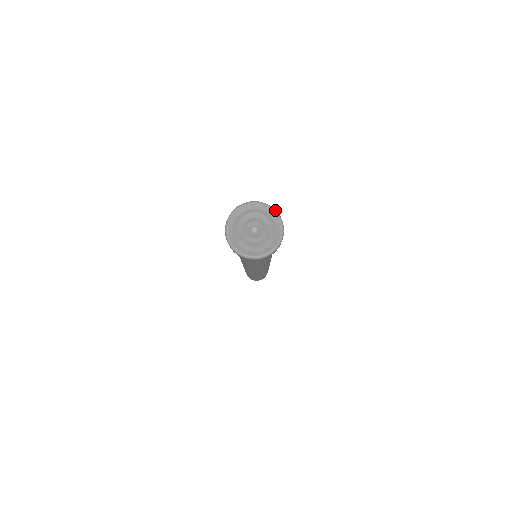
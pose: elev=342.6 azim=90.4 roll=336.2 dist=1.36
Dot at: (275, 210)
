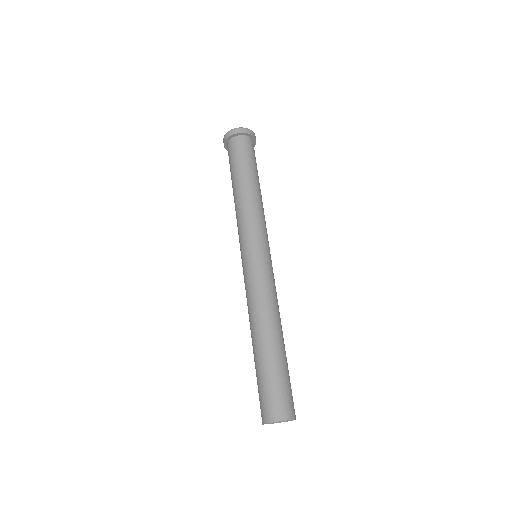
Dot at: occluded
